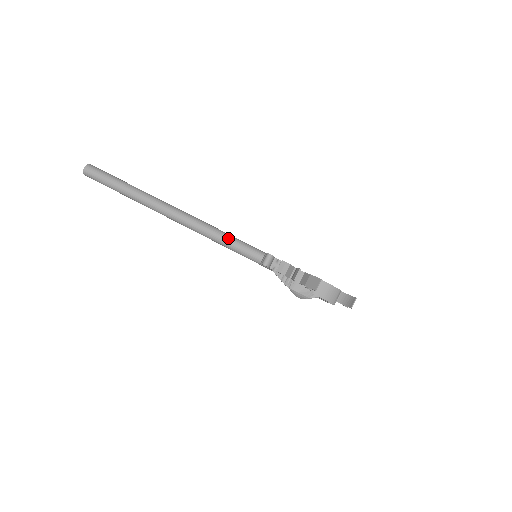
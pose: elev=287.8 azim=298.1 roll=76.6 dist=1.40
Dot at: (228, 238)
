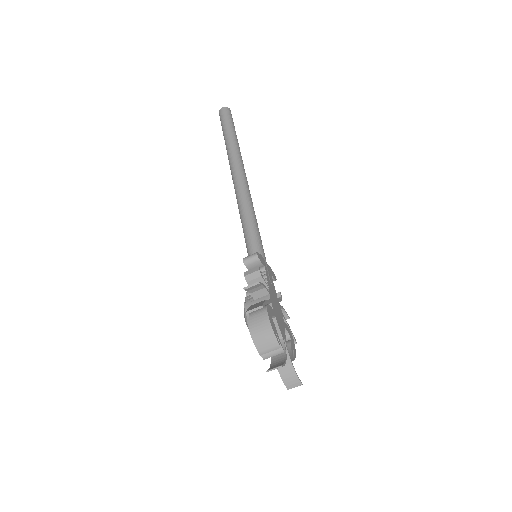
Dot at: (250, 221)
